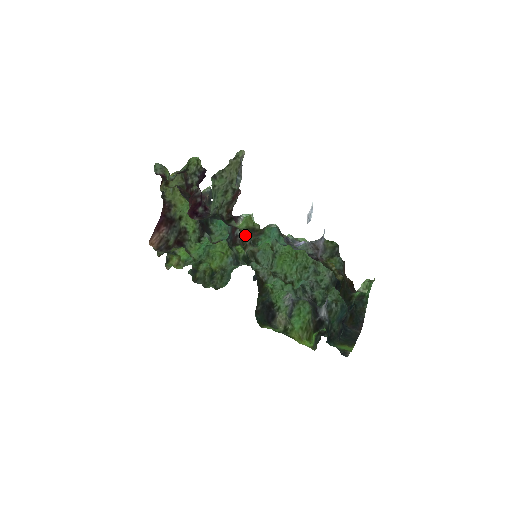
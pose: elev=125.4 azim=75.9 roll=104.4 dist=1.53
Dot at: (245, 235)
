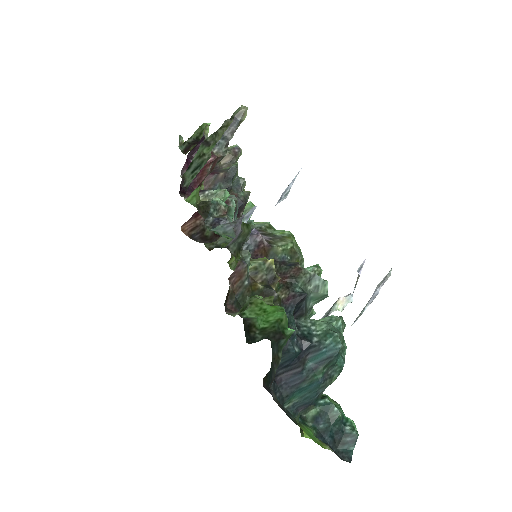
Dot at: occluded
